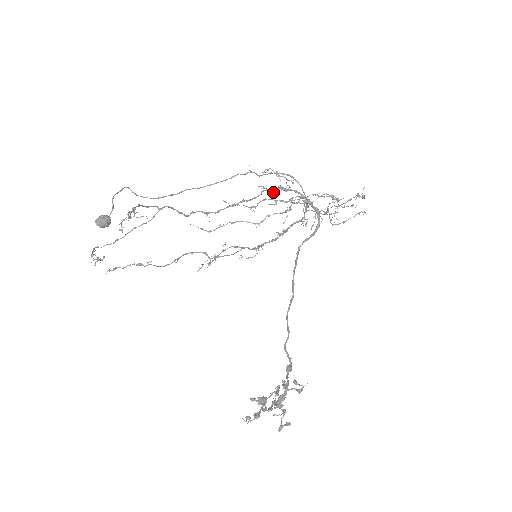
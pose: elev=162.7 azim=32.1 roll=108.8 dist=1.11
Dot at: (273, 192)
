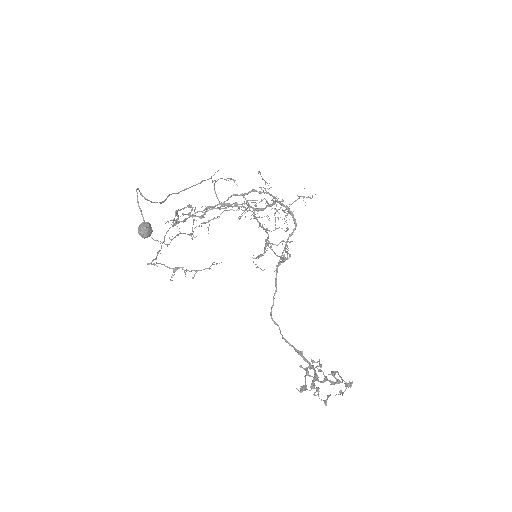
Dot at: (243, 196)
